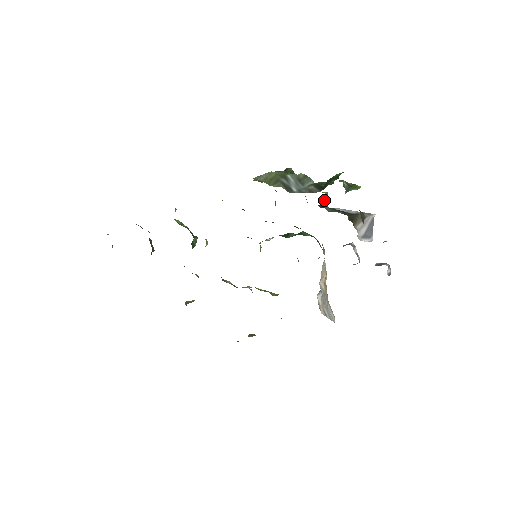
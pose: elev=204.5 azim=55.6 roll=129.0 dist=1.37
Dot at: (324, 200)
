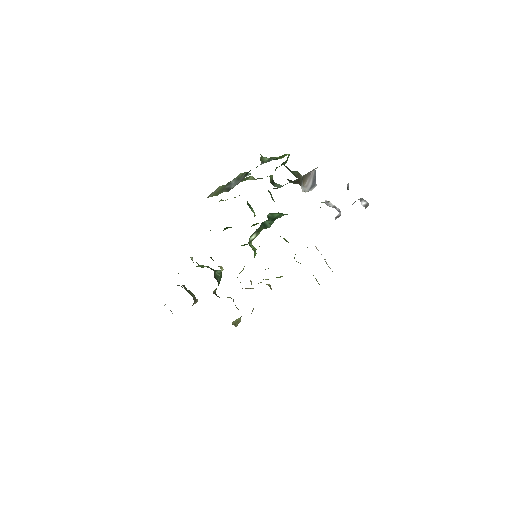
Dot at: (271, 182)
